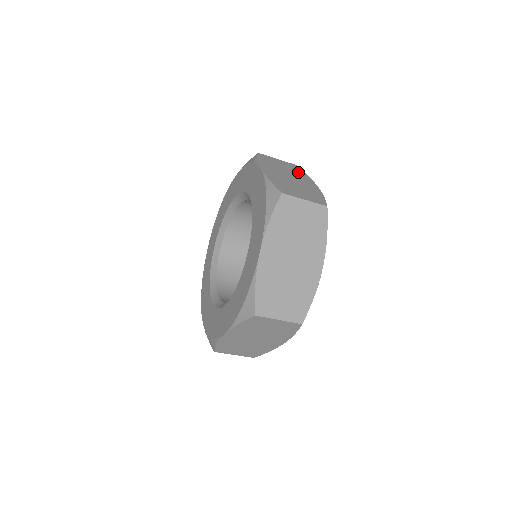
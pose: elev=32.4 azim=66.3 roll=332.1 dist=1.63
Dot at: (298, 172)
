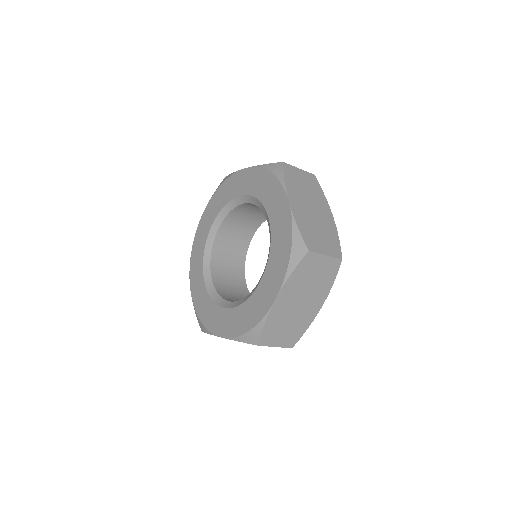
Dot at: occluded
